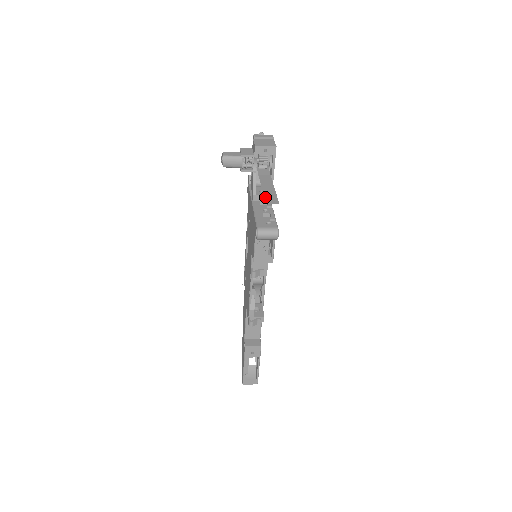
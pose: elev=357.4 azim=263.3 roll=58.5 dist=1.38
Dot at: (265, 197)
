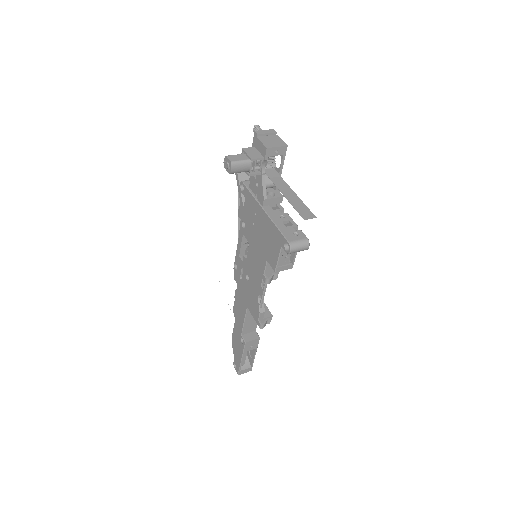
Dot at: (298, 211)
